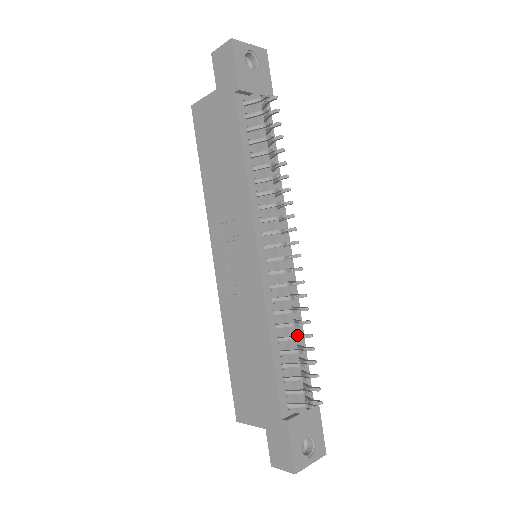
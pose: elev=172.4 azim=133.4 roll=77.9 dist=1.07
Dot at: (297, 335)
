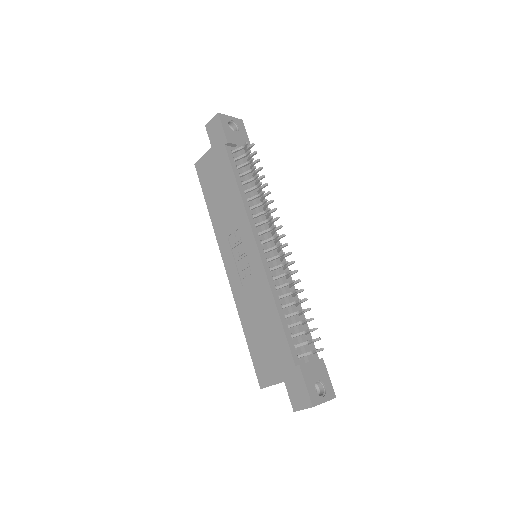
Dot at: (296, 304)
